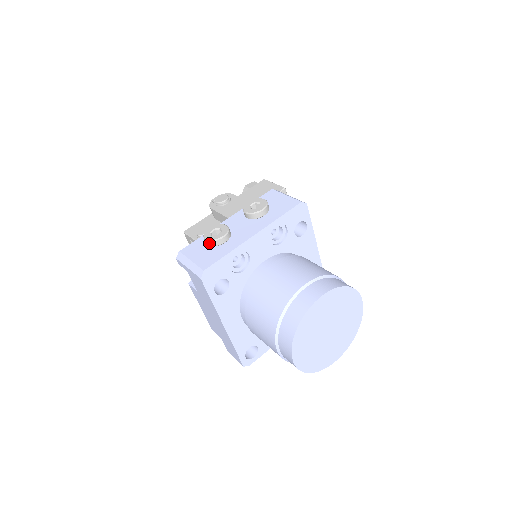
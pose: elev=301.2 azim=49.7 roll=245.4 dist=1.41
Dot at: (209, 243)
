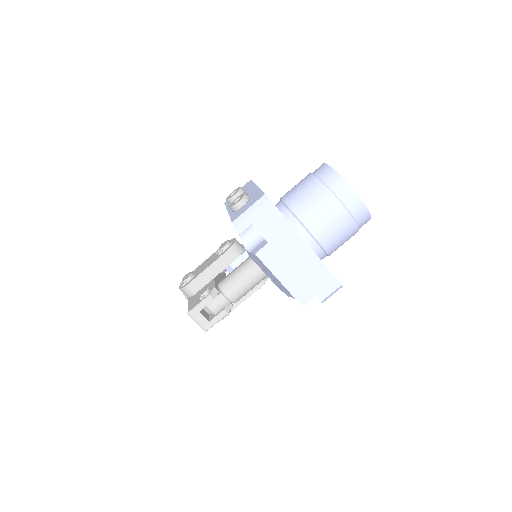
Dot at: (243, 202)
